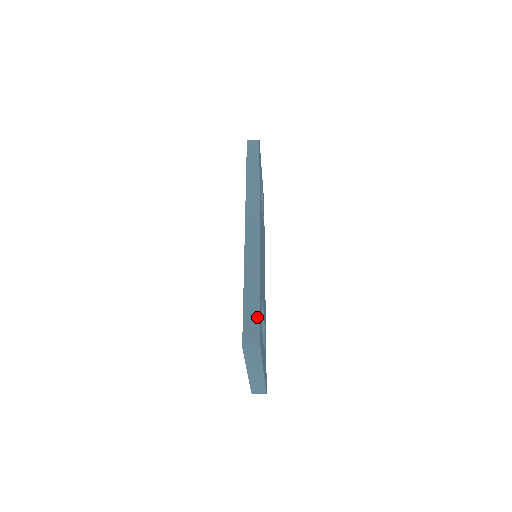
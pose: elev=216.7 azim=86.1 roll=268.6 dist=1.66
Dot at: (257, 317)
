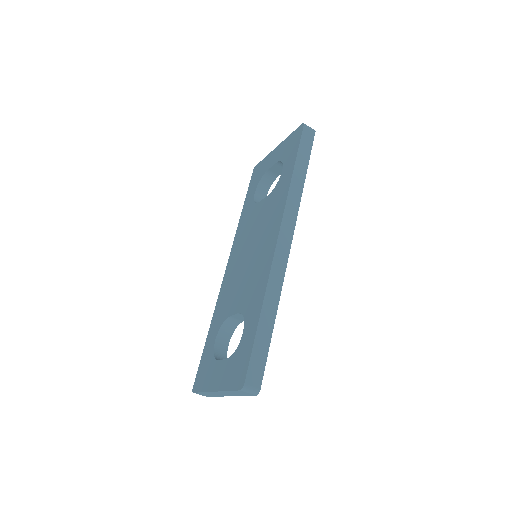
Dot at: (264, 359)
